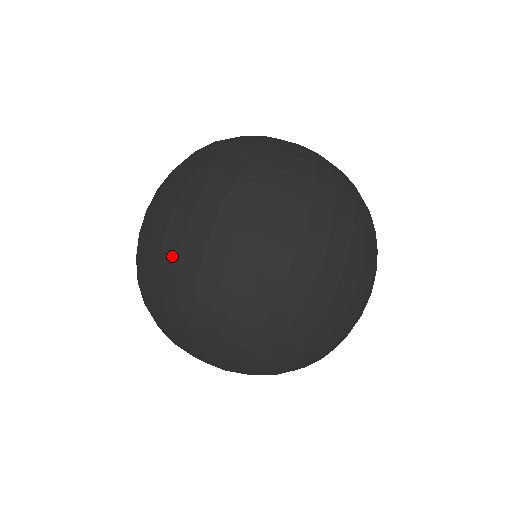
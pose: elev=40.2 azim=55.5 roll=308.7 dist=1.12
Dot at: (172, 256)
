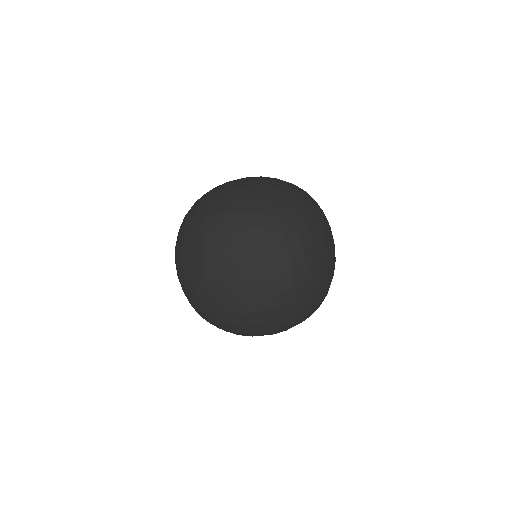
Dot at: occluded
